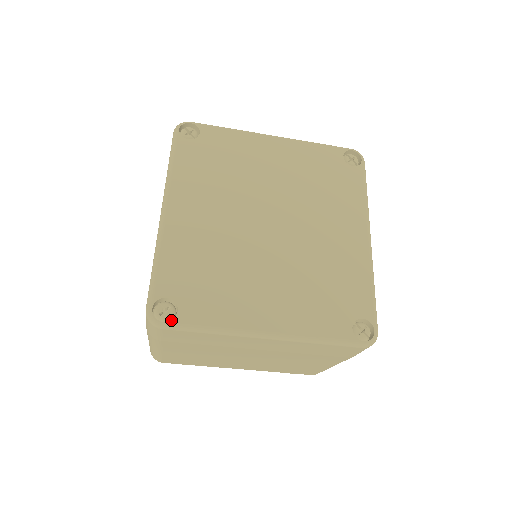
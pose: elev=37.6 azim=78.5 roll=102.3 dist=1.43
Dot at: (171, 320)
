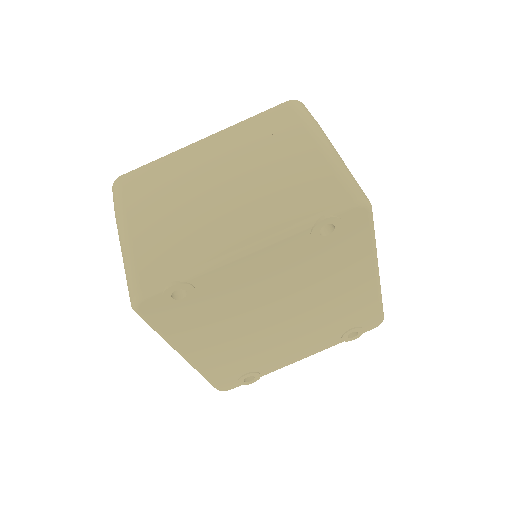
Dot at: occluded
